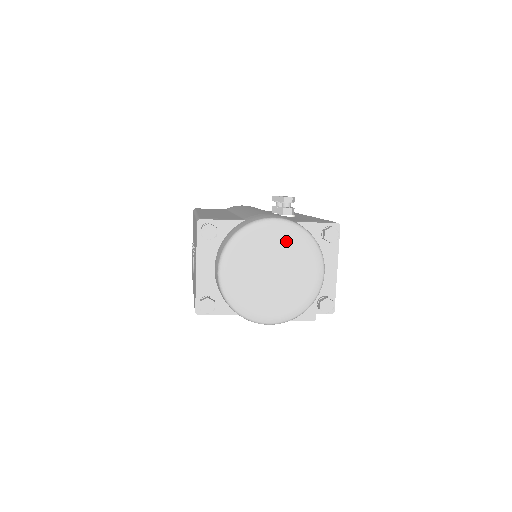
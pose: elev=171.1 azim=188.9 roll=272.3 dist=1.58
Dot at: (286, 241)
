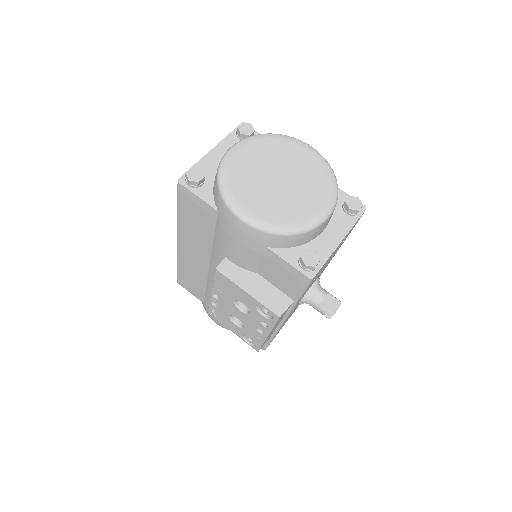
Dot at: (310, 165)
